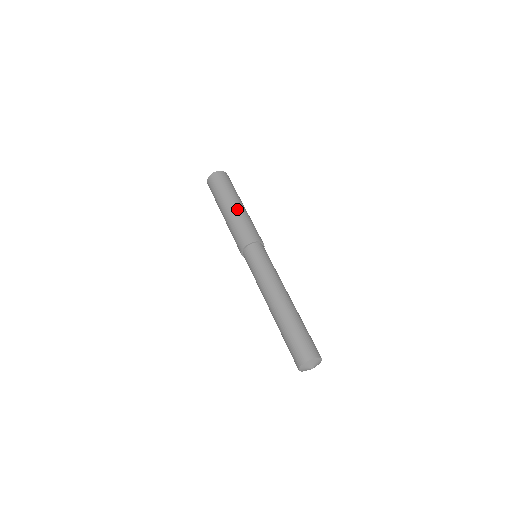
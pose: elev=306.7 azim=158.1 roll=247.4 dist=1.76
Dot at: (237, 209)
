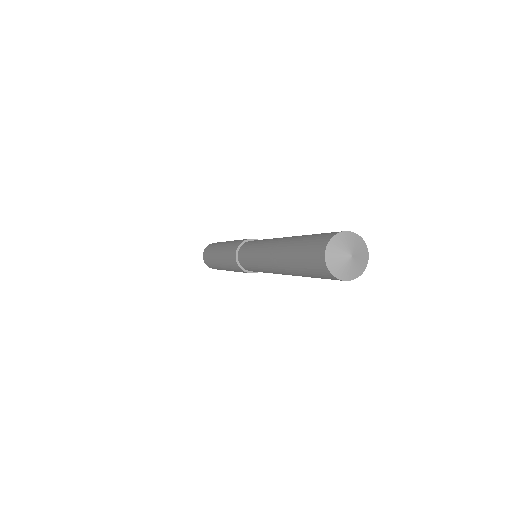
Dot at: occluded
